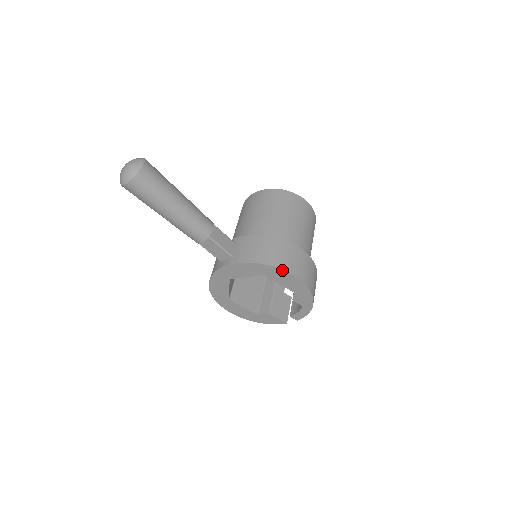
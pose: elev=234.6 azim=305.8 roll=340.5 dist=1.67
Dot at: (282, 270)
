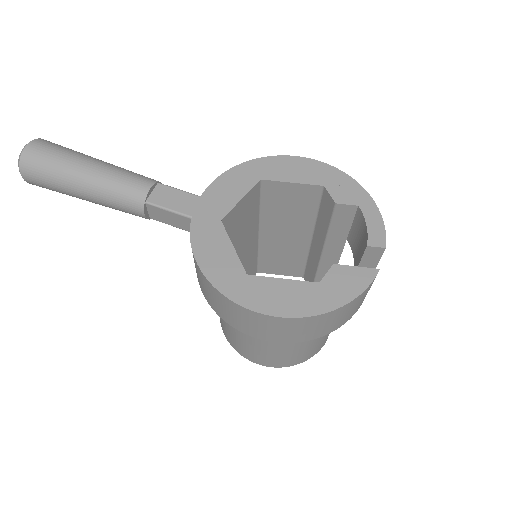
Dot at: (277, 157)
